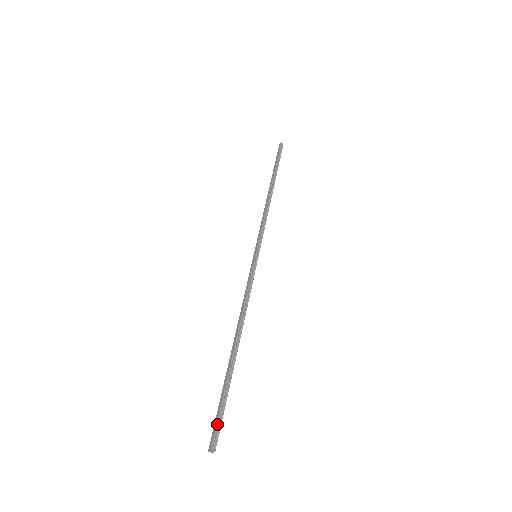
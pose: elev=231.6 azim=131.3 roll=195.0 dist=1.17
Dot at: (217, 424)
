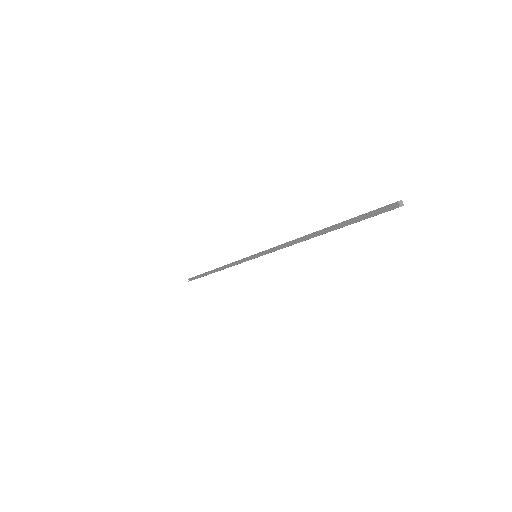
Dot at: (380, 208)
